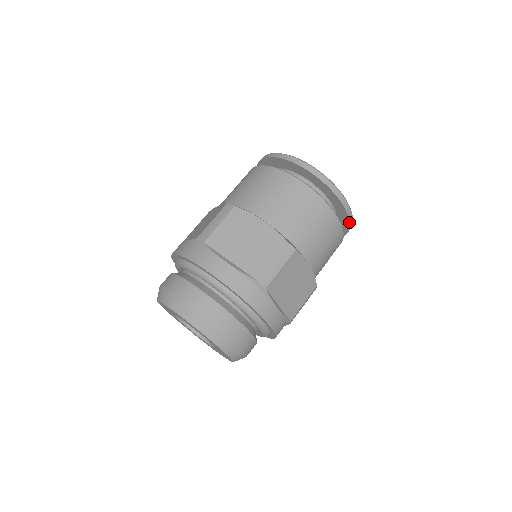
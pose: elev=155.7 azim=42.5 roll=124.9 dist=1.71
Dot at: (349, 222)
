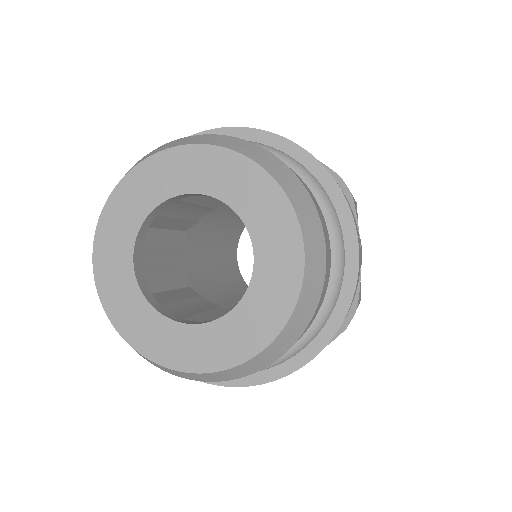
Dot at: occluded
